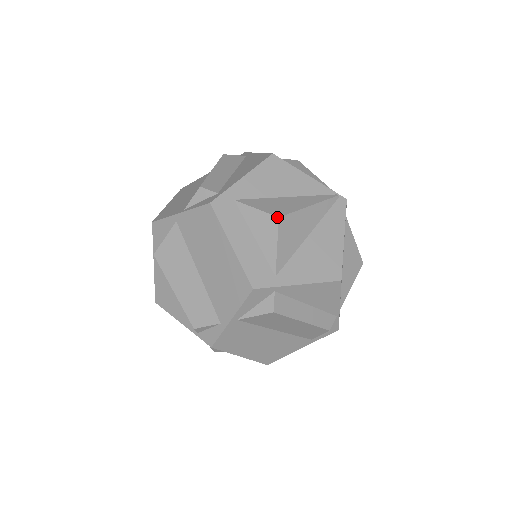
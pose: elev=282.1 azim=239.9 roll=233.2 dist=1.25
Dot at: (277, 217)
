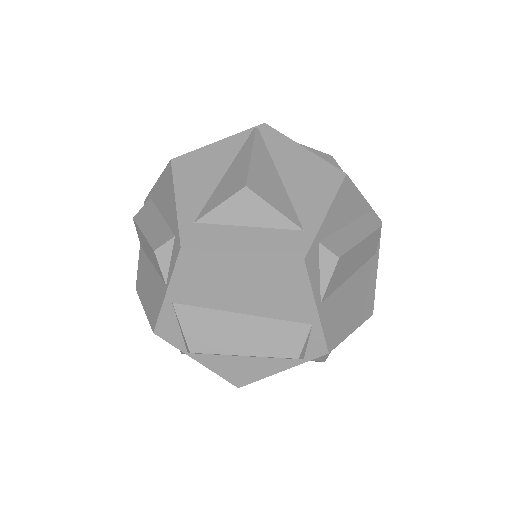
Dot at: (244, 187)
